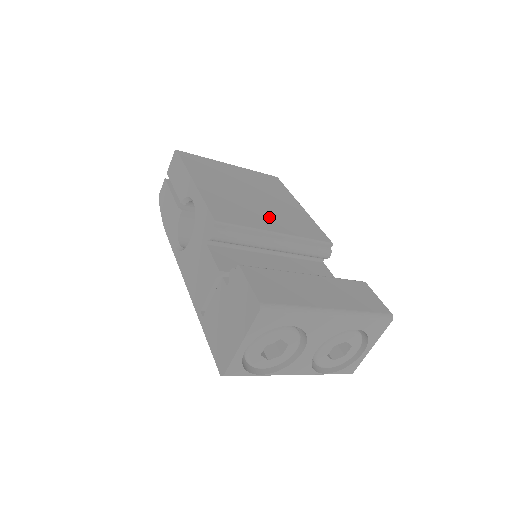
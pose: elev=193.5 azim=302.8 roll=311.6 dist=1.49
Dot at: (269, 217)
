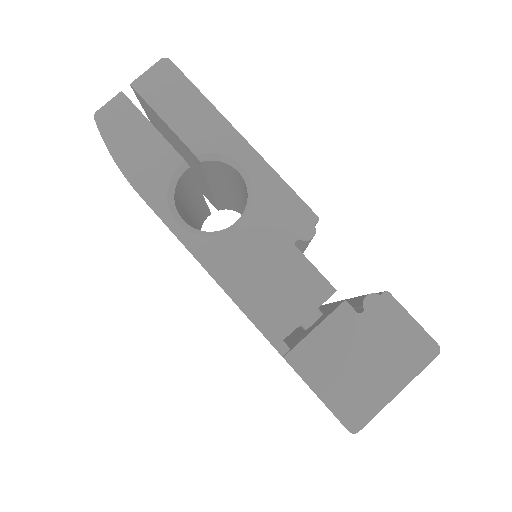
Dot at: occluded
